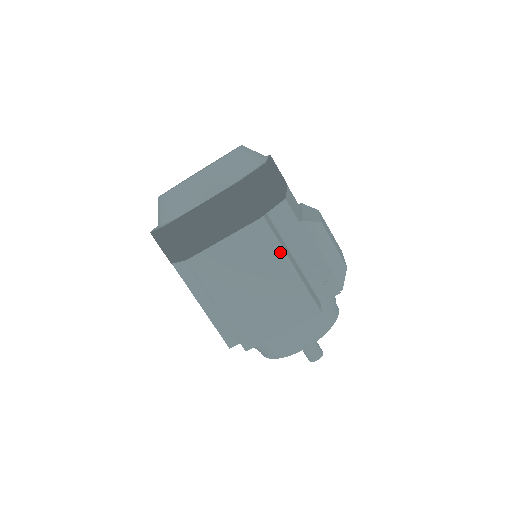
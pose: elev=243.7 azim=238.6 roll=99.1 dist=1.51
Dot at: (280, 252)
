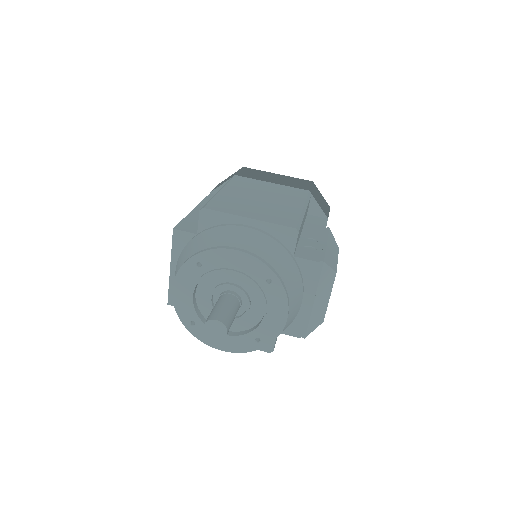
Dot at: (305, 202)
